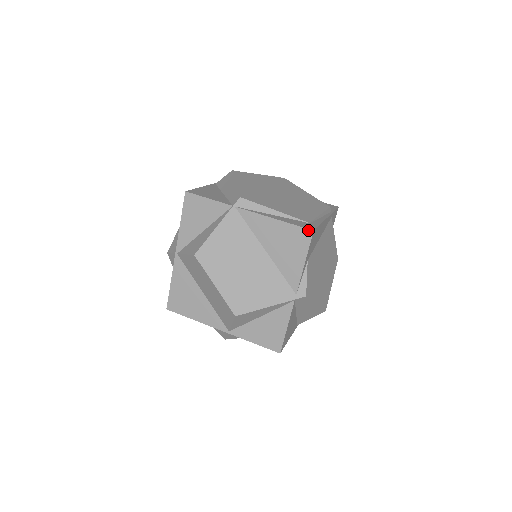
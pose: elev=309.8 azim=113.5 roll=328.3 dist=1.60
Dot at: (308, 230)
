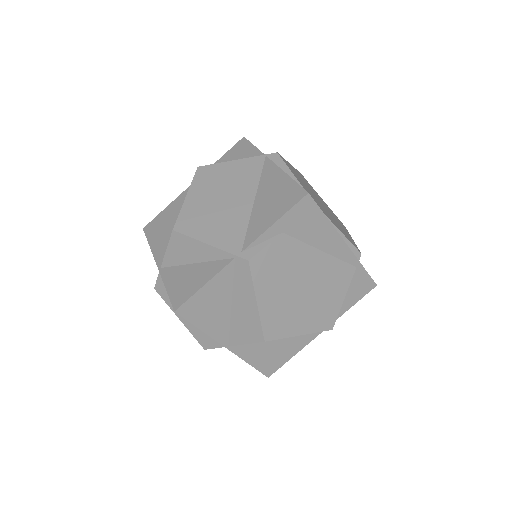
Dot at: (304, 191)
